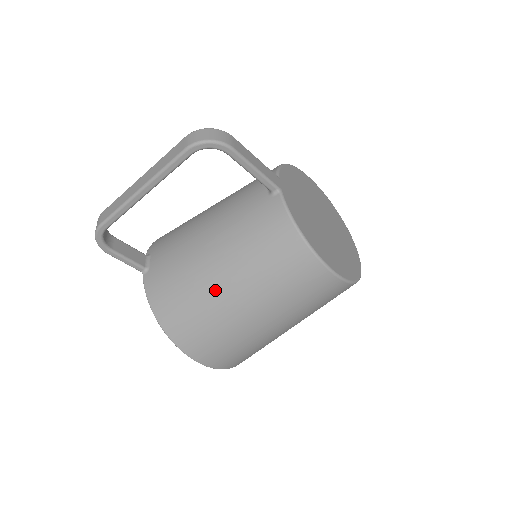
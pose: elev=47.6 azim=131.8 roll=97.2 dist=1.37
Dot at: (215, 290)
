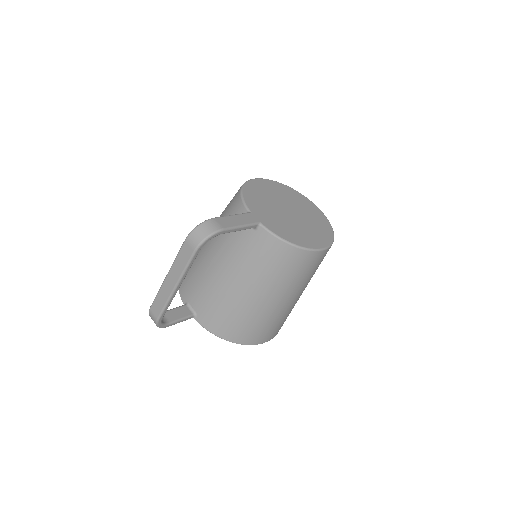
Dot at: (255, 304)
